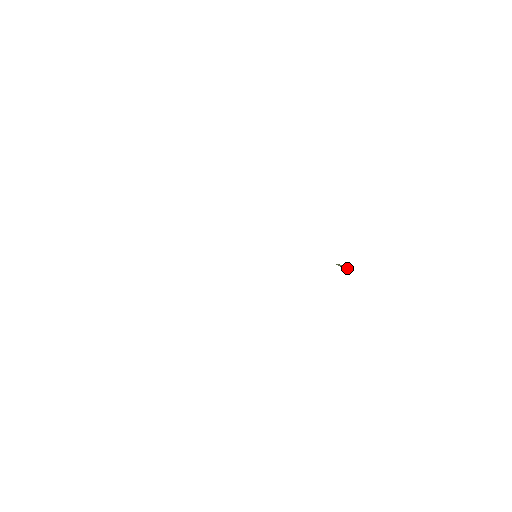
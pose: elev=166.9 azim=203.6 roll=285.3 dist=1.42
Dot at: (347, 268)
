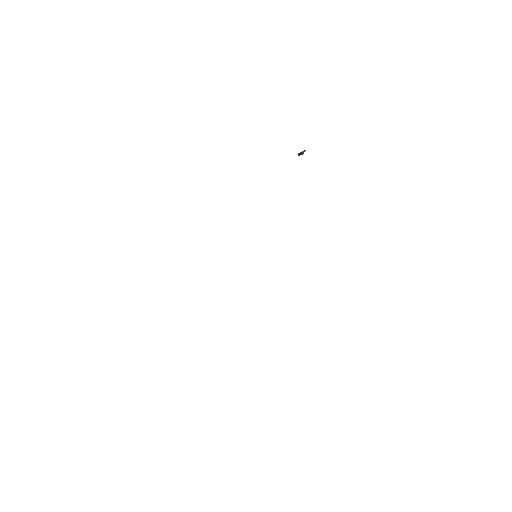
Dot at: occluded
